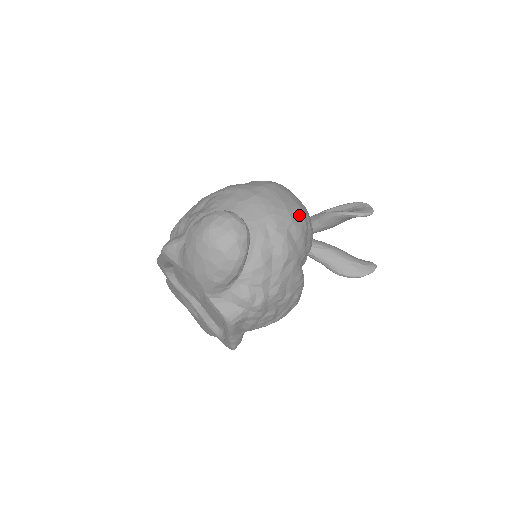
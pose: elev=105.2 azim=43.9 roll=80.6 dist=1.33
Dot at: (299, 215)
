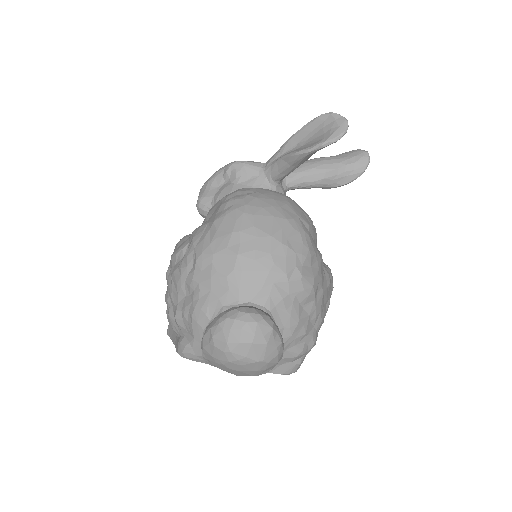
Dot at: (295, 233)
